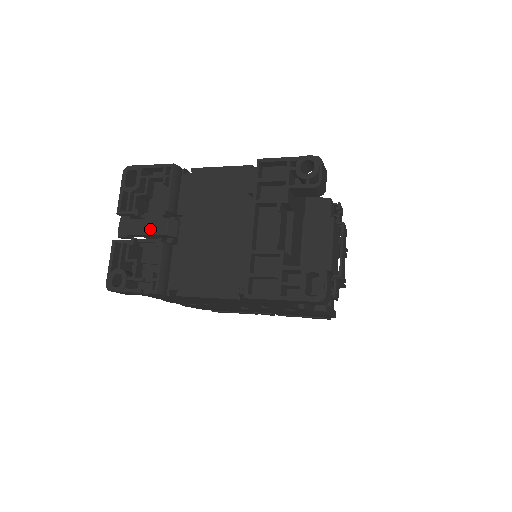
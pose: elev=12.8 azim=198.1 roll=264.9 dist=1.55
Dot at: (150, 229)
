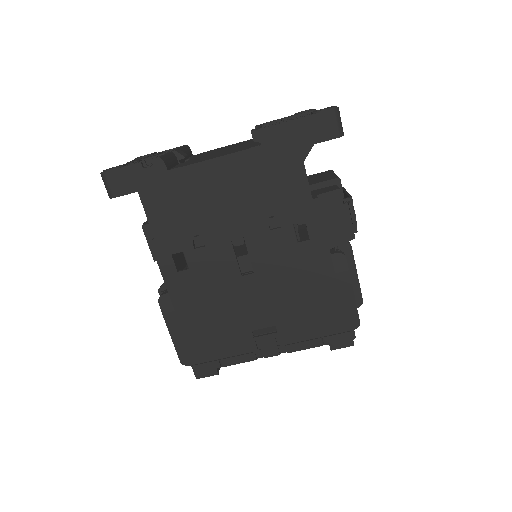
Dot at: (159, 154)
